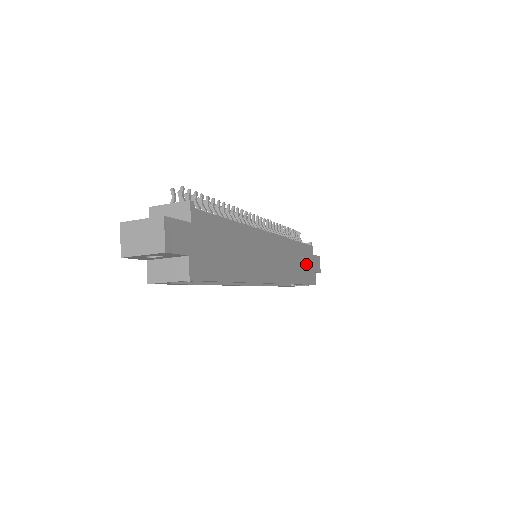
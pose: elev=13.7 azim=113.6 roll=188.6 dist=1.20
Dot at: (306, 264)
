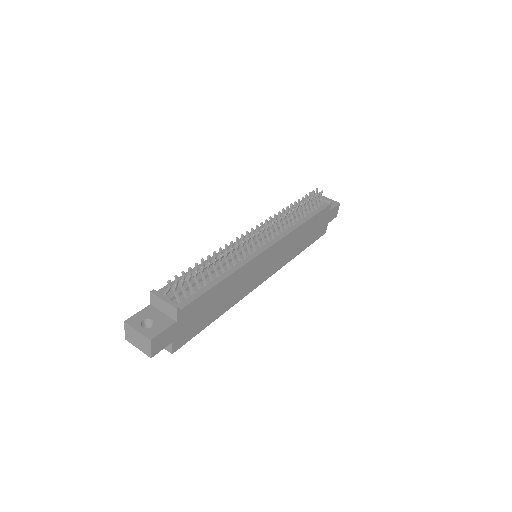
Dot at: (316, 228)
